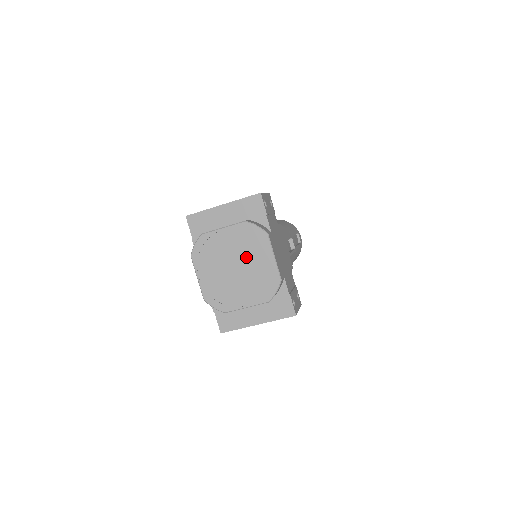
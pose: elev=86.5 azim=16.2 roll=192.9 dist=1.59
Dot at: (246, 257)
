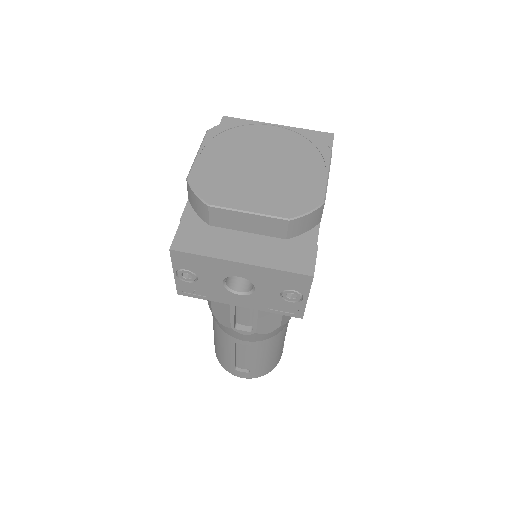
Dot at: (286, 160)
